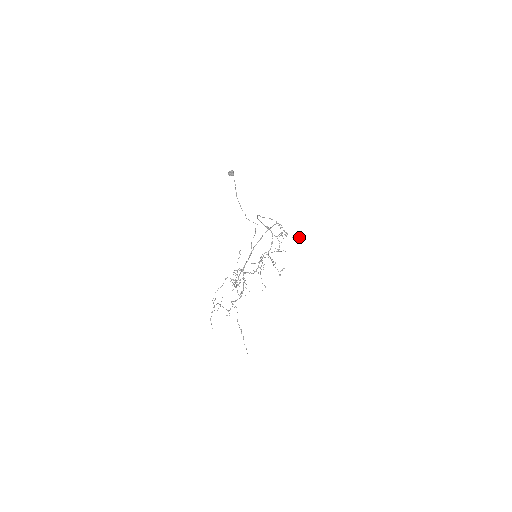
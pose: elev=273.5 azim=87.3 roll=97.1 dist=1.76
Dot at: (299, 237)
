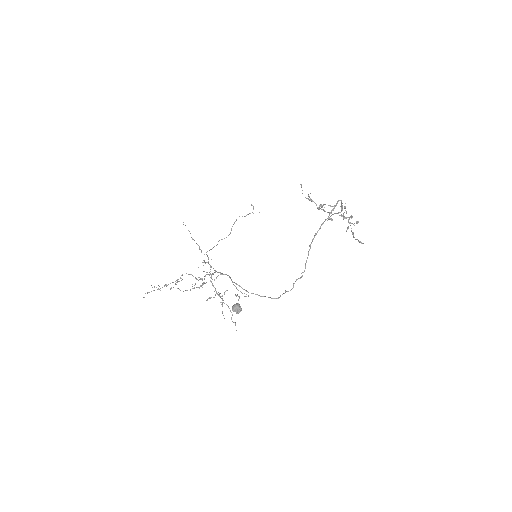
Dot at: (358, 240)
